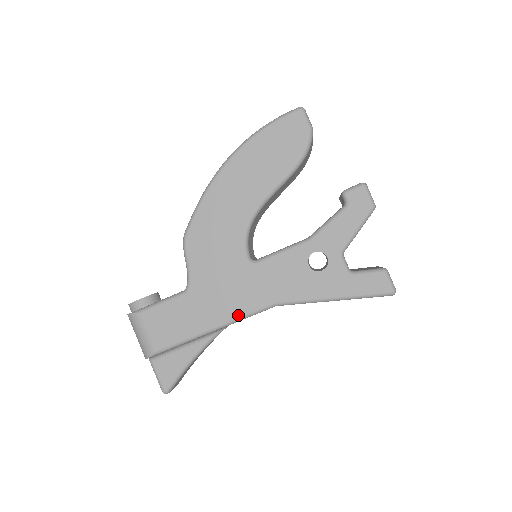
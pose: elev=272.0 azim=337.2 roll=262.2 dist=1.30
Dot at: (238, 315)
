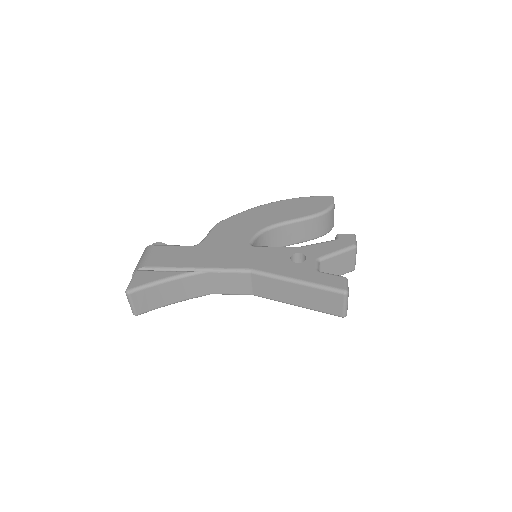
Dot at: (220, 267)
